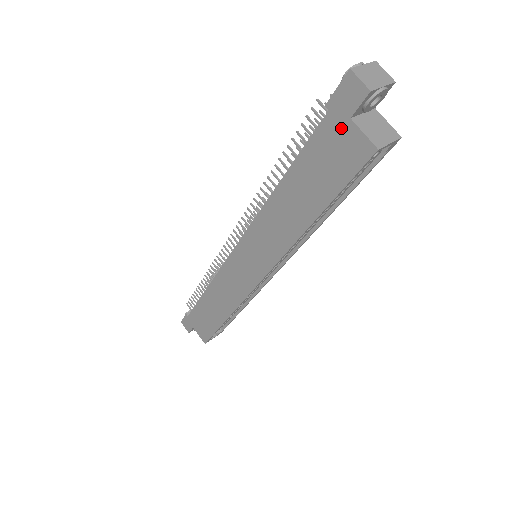
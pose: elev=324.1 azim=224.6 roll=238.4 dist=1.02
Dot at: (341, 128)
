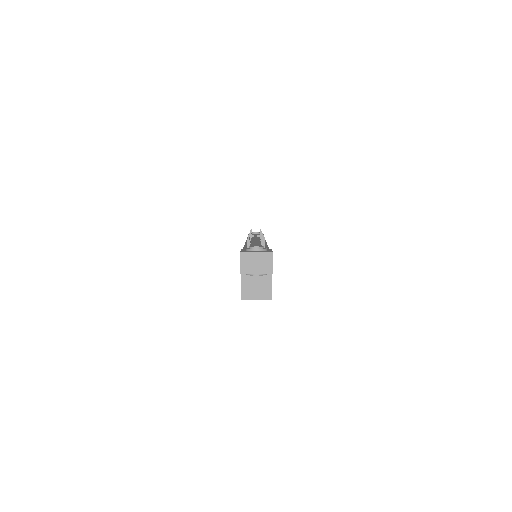
Dot at: occluded
